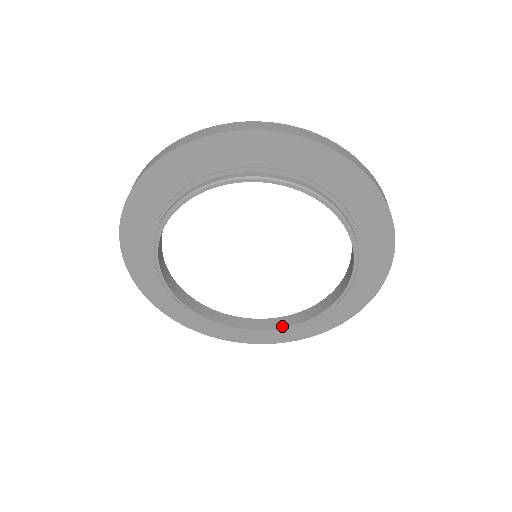
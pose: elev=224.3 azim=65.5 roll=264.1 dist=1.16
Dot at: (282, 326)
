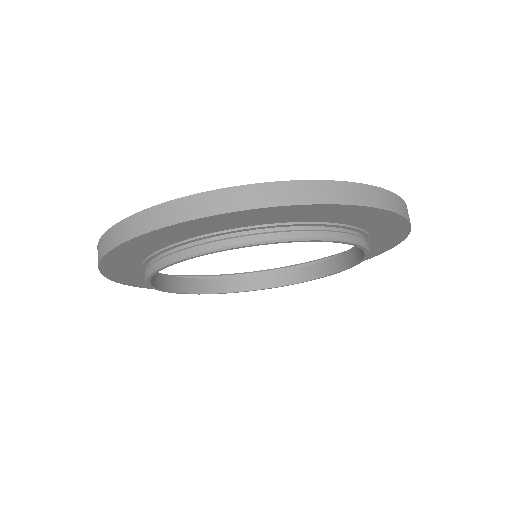
Dot at: (224, 291)
